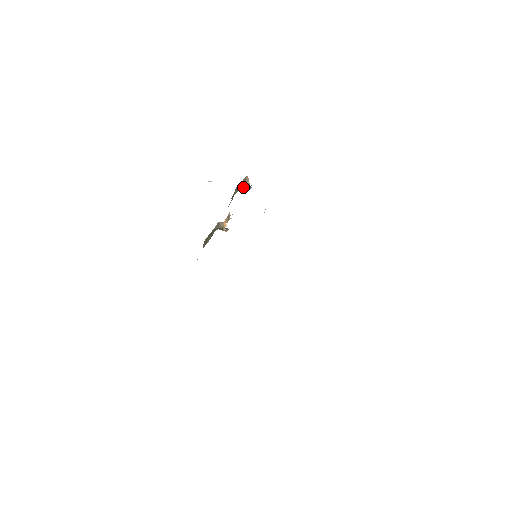
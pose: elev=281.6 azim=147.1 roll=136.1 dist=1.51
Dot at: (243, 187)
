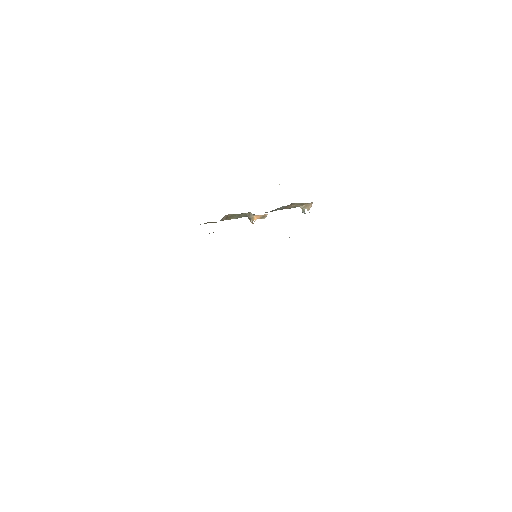
Dot at: (301, 208)
